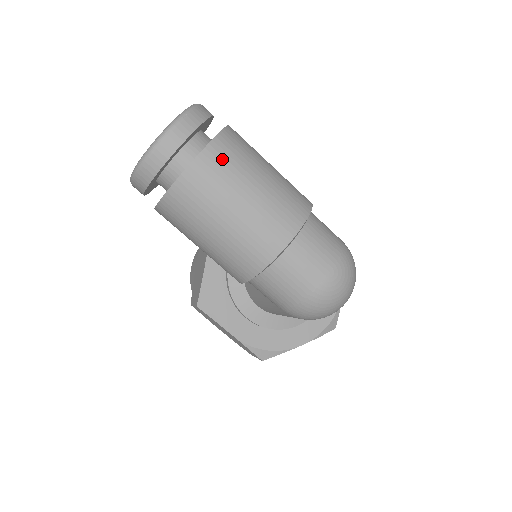
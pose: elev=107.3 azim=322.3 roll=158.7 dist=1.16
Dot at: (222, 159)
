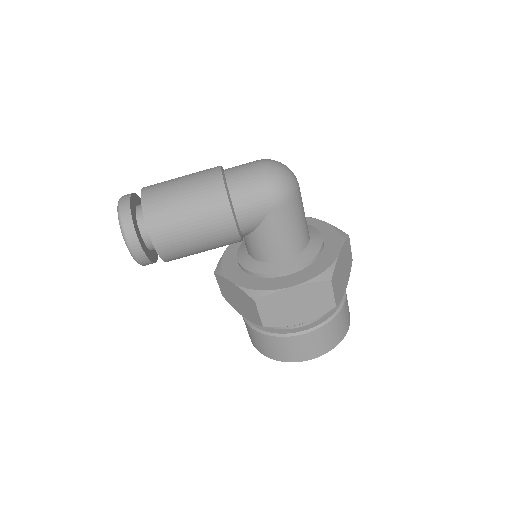
Dot at: (154, 186)
